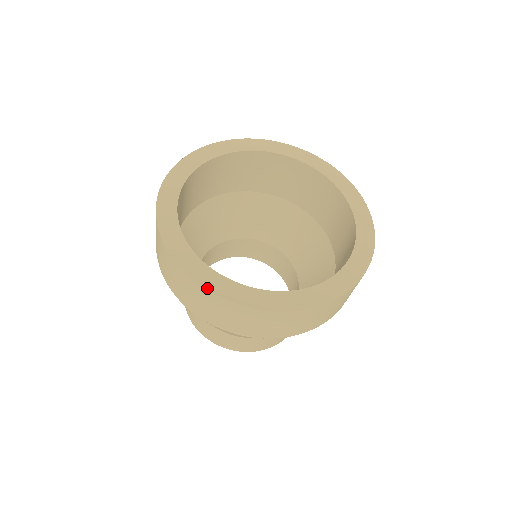
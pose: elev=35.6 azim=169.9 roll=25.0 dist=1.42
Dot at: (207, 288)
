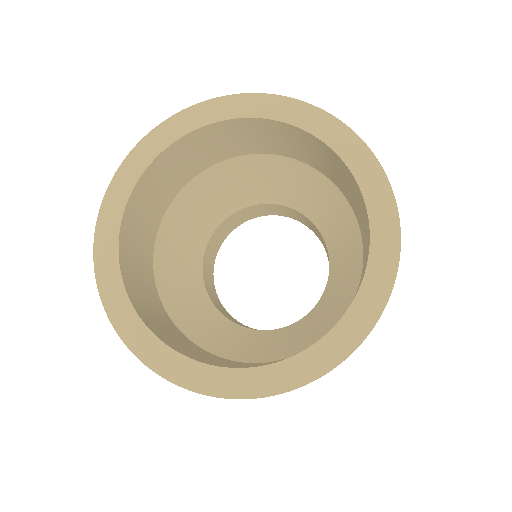
Dot at: (166, 378)
